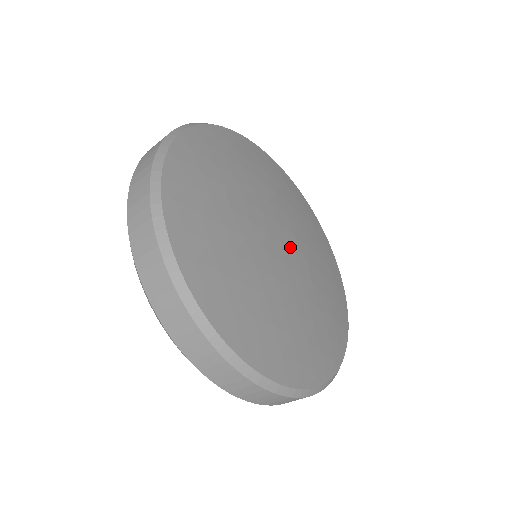
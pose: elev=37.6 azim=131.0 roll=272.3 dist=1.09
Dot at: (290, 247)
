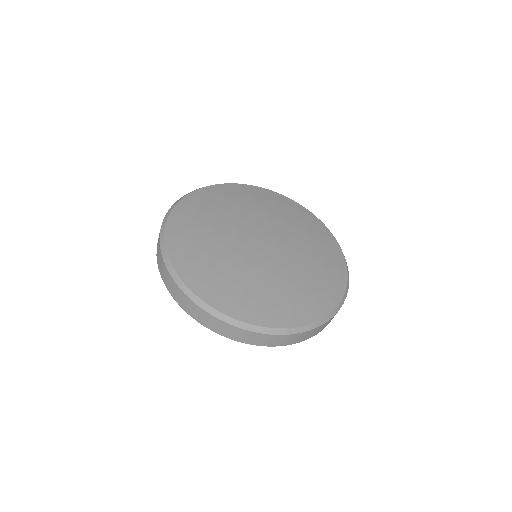
Dot at: (272, 245)
